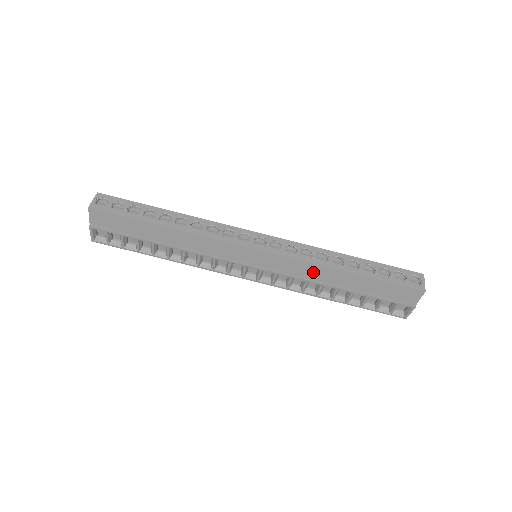
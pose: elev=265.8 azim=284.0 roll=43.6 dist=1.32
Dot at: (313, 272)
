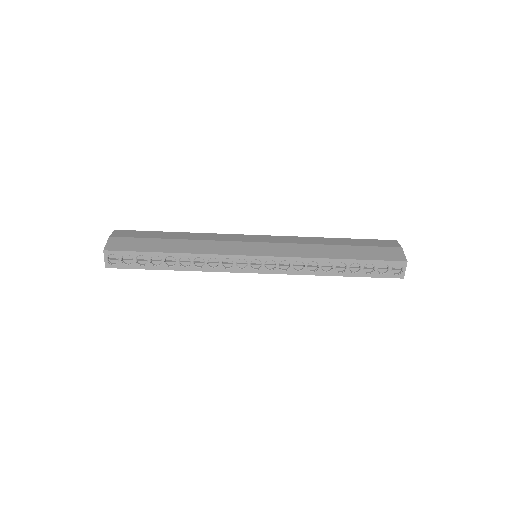
Dot at: occluded
